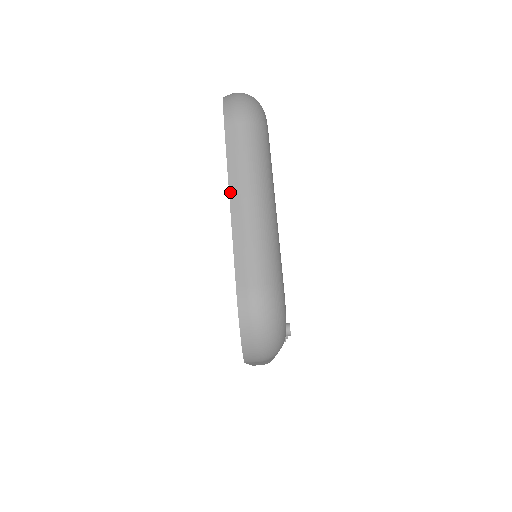
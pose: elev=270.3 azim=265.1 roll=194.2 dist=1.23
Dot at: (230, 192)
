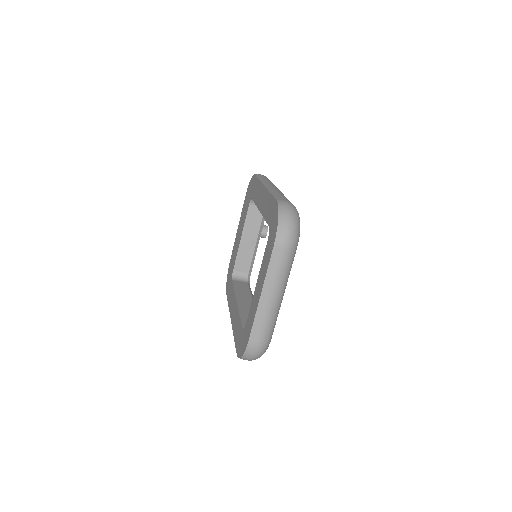
Dot at: (263, 289)
